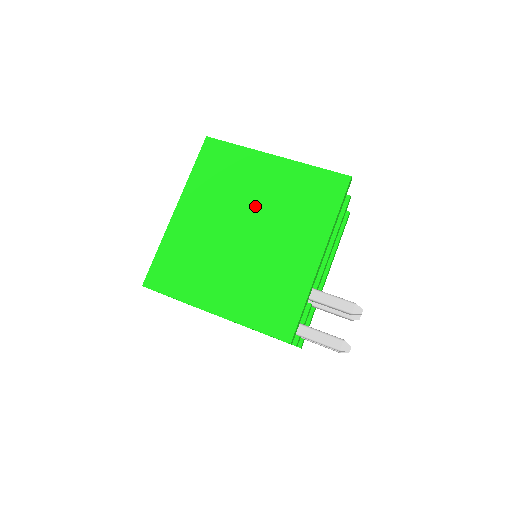
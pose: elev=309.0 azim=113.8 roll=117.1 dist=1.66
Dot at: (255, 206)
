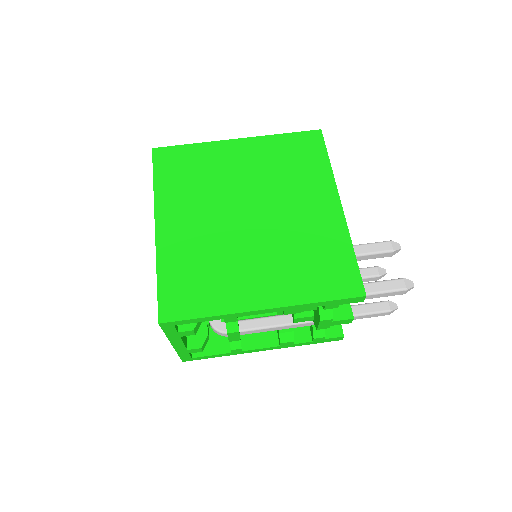
Dot at: (245, 188)
